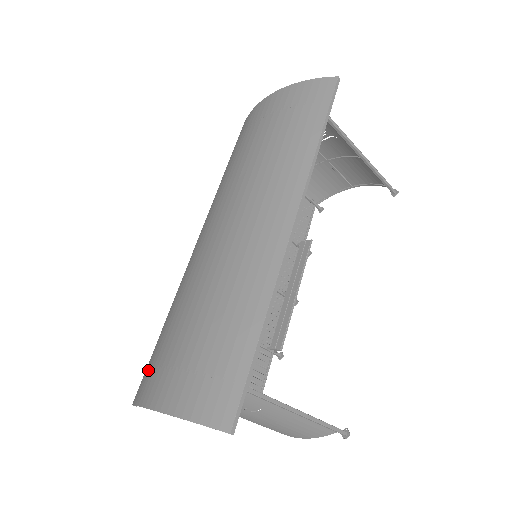
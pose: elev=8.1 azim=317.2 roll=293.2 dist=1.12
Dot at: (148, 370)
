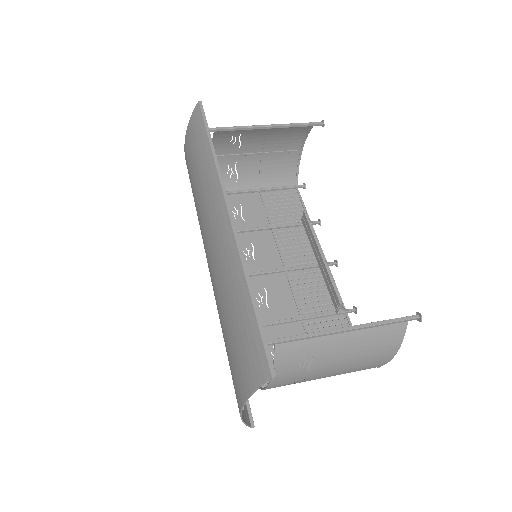
Dot at: occluded
